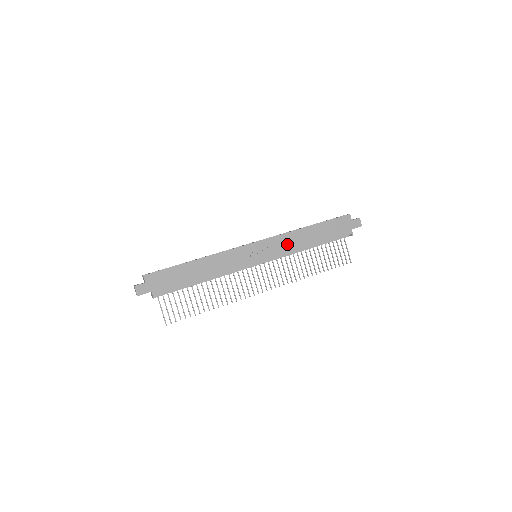
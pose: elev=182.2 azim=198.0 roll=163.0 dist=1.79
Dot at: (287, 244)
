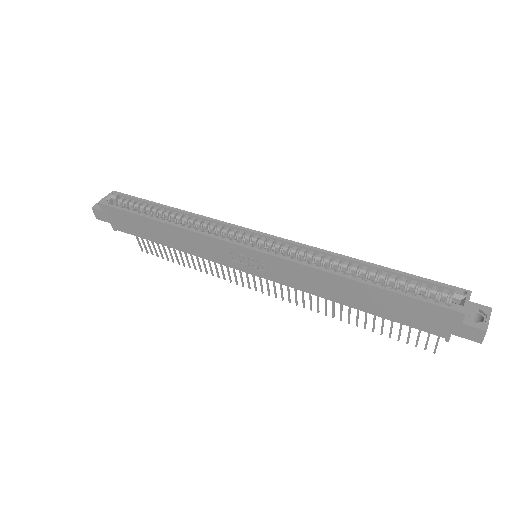
Dot at: (302, 279)
